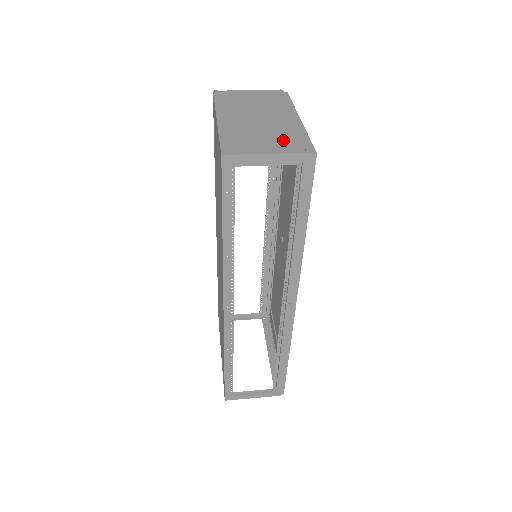
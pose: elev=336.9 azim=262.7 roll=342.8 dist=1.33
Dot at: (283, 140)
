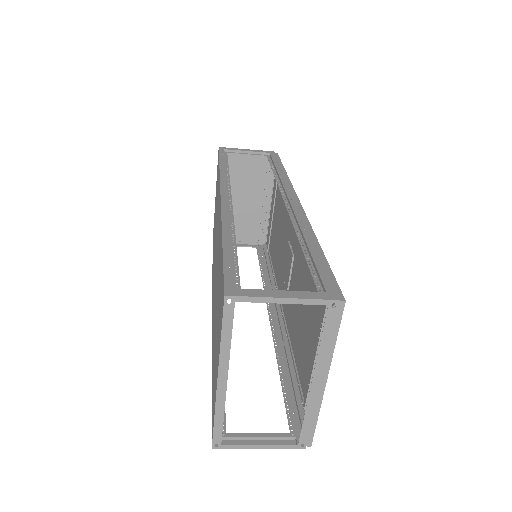
Dot at: (257, 167)
